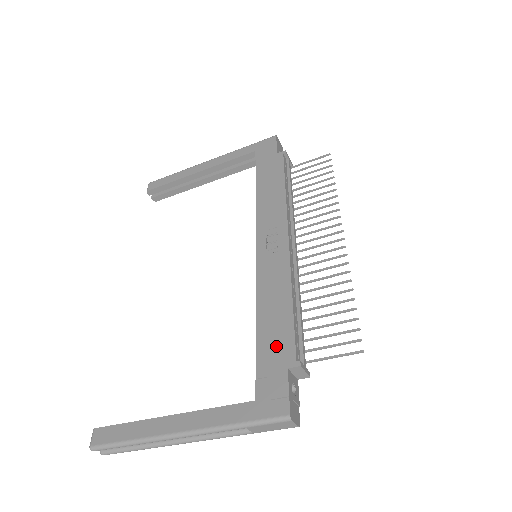
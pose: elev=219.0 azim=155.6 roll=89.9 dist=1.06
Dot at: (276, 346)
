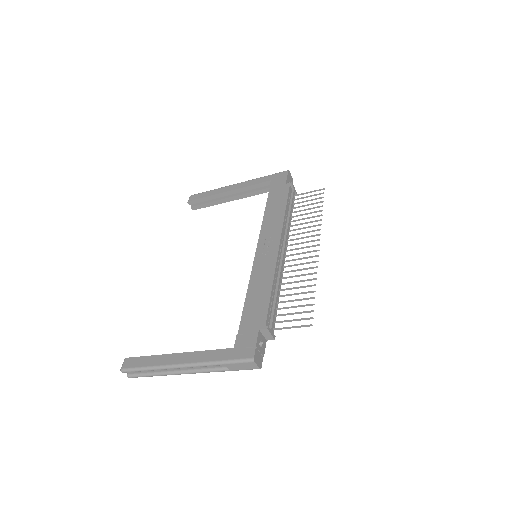
Dot at: (255, 315)
